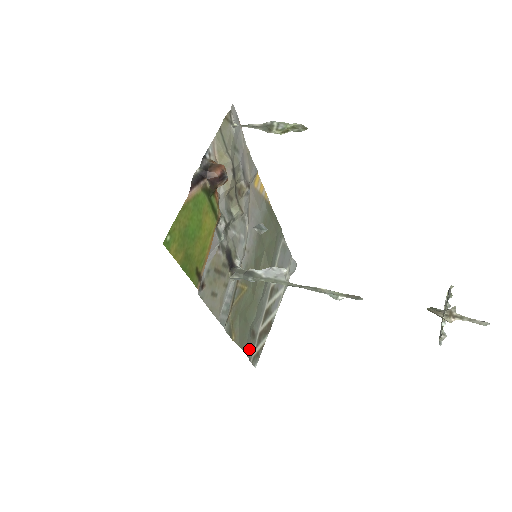
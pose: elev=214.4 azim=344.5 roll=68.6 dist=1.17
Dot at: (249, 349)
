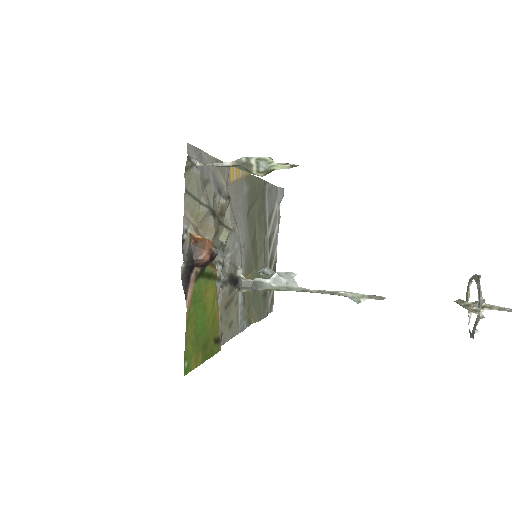
Dot at: (265, 309)
